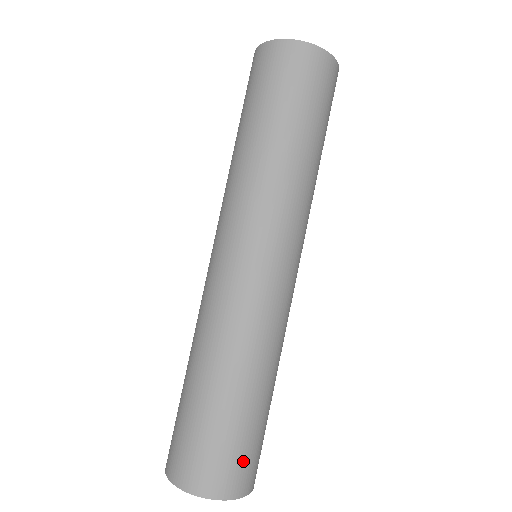
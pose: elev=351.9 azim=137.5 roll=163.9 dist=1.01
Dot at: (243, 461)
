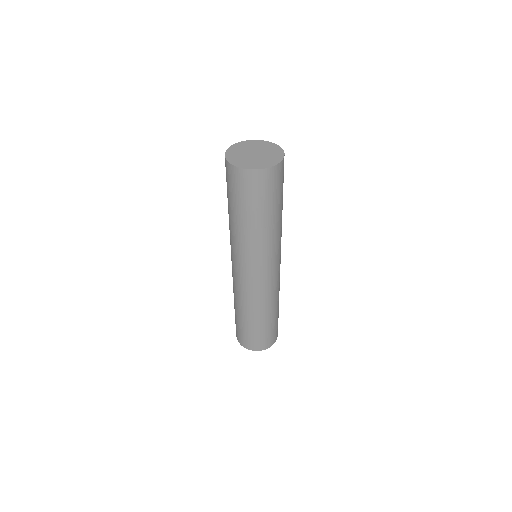
Dot at: occluded
